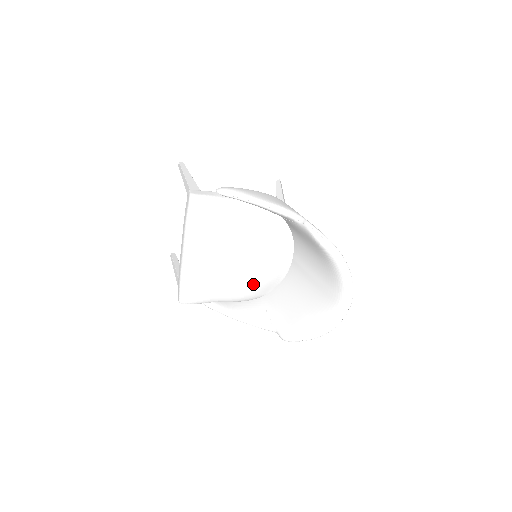
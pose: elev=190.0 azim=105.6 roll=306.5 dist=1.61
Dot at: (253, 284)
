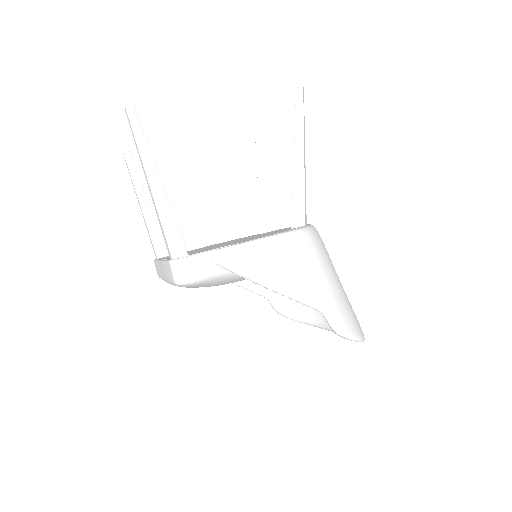
Dot at: occluded
